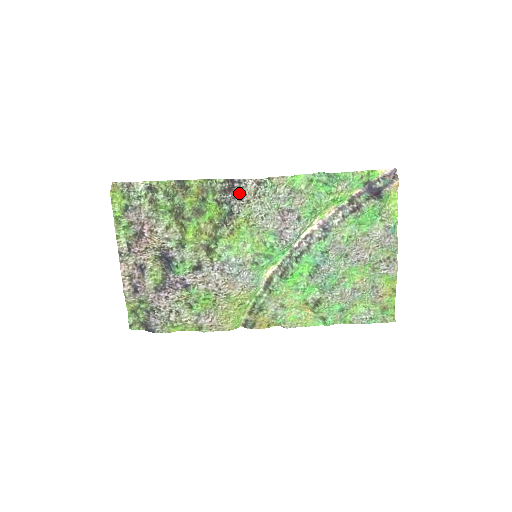
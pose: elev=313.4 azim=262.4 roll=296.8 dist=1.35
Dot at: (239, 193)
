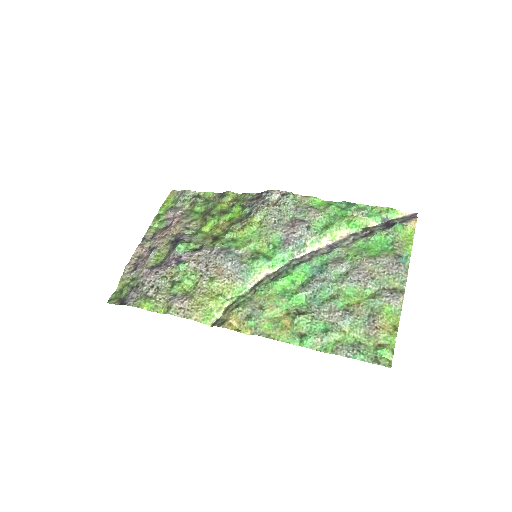
Dot at: (263, 199)
